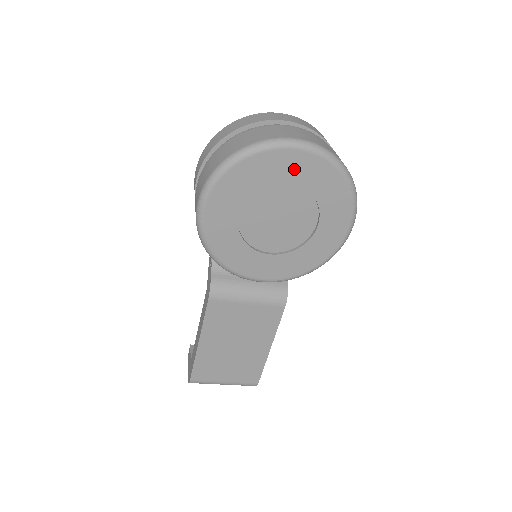
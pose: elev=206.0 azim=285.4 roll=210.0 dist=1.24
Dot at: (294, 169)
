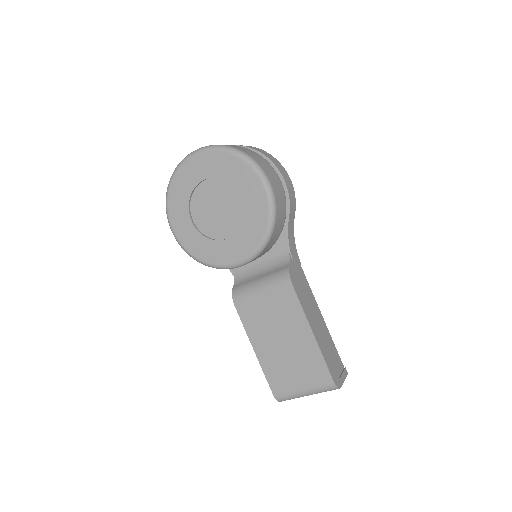
Dot at: (199, 170)
